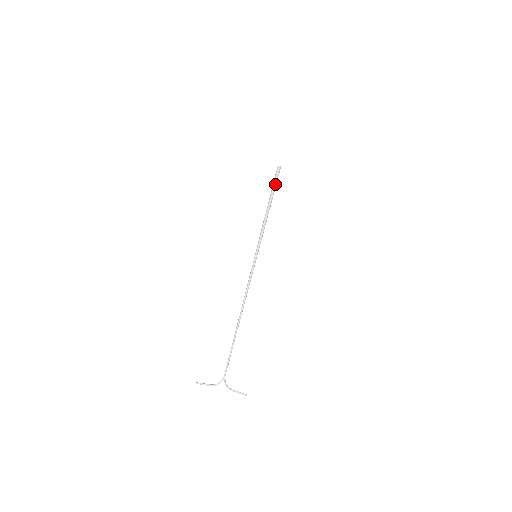
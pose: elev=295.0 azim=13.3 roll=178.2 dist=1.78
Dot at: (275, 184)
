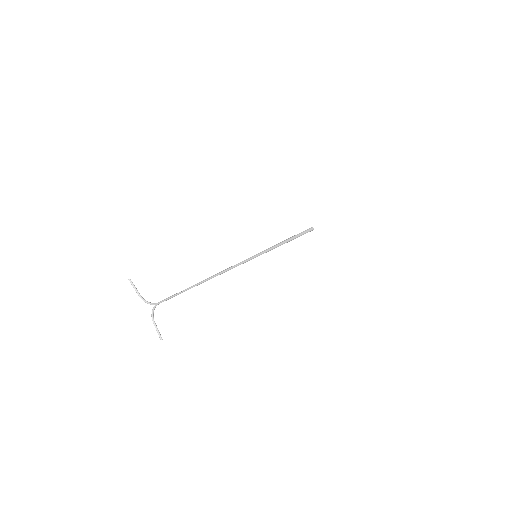
Dot at: (303, 233)
